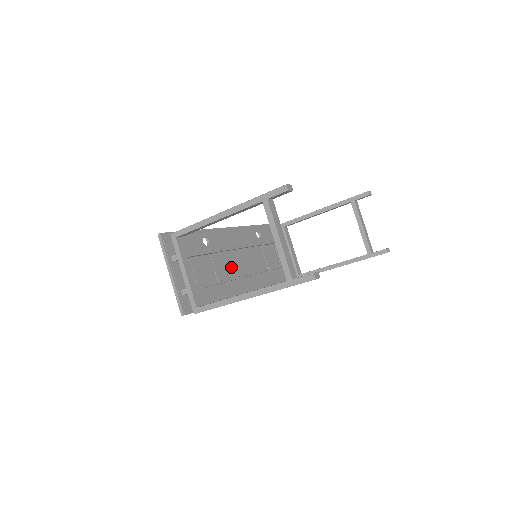
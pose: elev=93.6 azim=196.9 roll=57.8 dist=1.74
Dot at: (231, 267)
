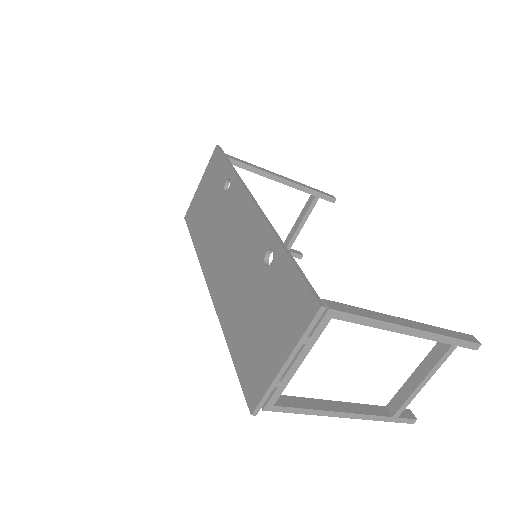
Dot at: occluded
